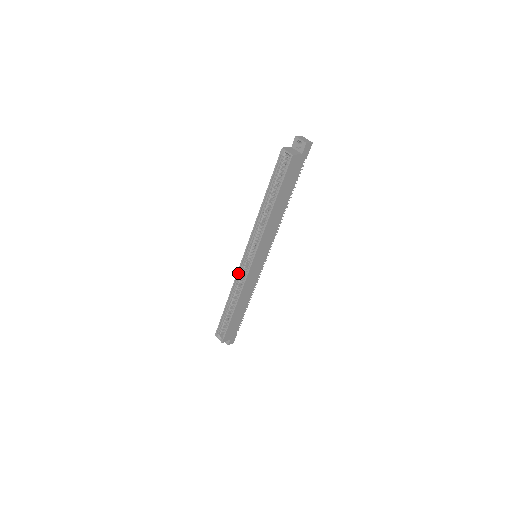
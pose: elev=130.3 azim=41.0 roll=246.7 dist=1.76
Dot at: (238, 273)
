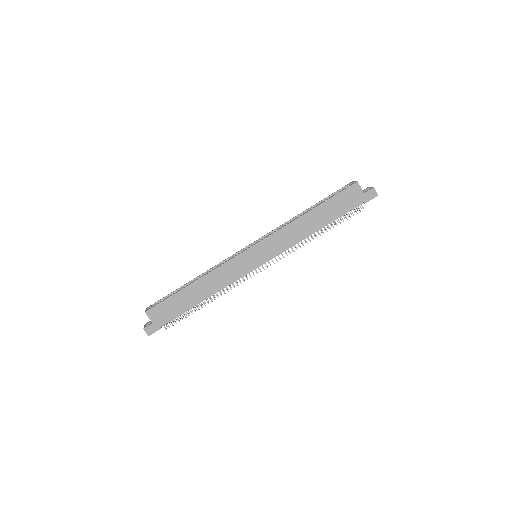
Dot at: (229, 258)
